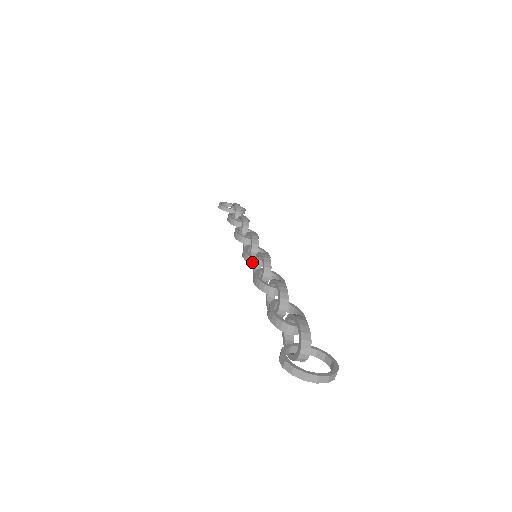
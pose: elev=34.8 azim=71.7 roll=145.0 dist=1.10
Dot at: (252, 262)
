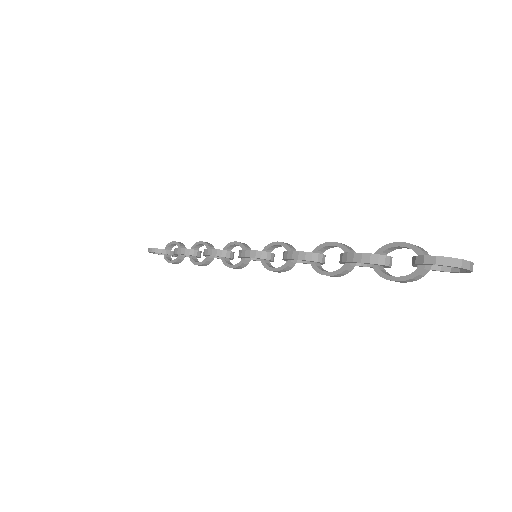
Dot at: (262, 256)
